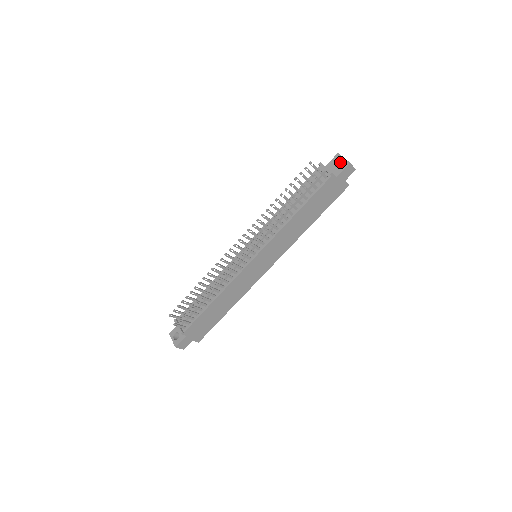
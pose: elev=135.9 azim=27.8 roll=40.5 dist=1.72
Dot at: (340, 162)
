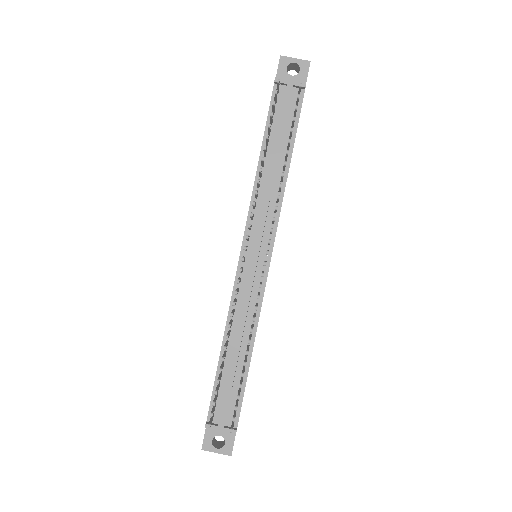
Dot at: (287, 68)
